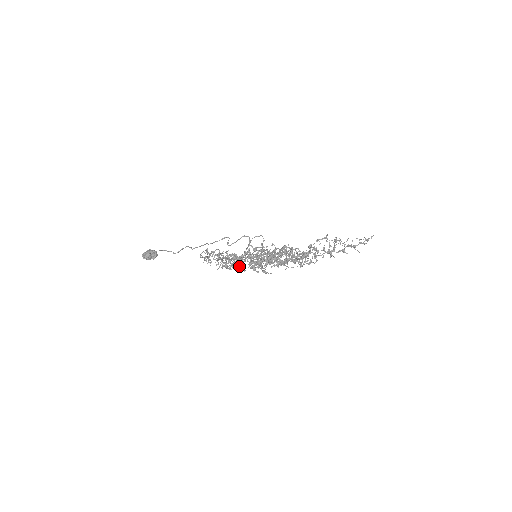
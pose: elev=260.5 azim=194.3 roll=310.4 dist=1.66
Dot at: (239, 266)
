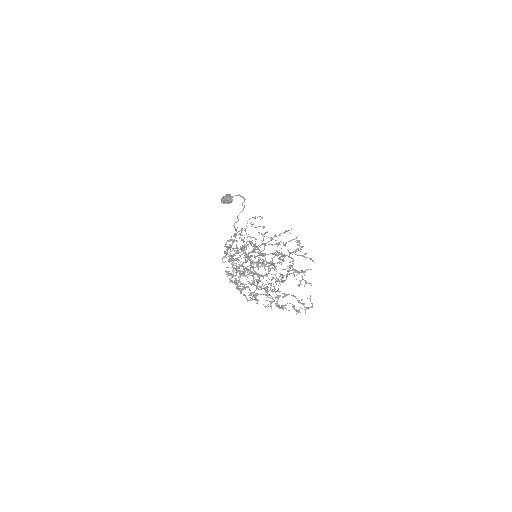
Dot at: occluded
